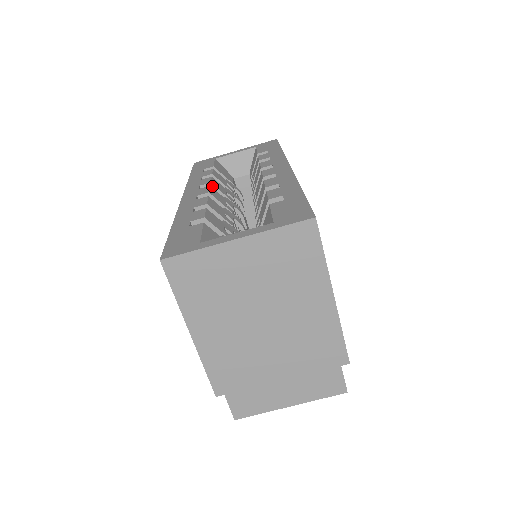
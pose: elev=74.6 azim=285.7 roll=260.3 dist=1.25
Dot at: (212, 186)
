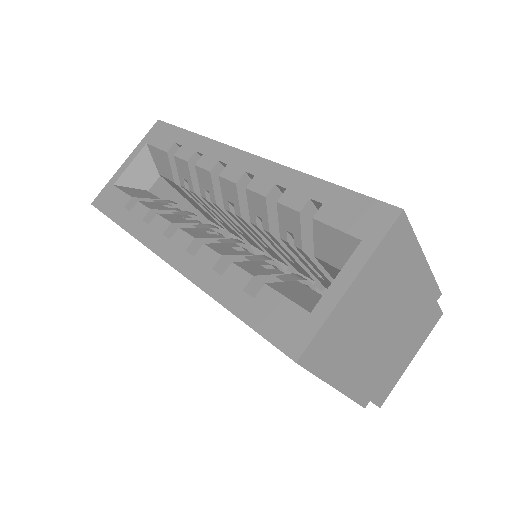
Dot at: (174, 225)
